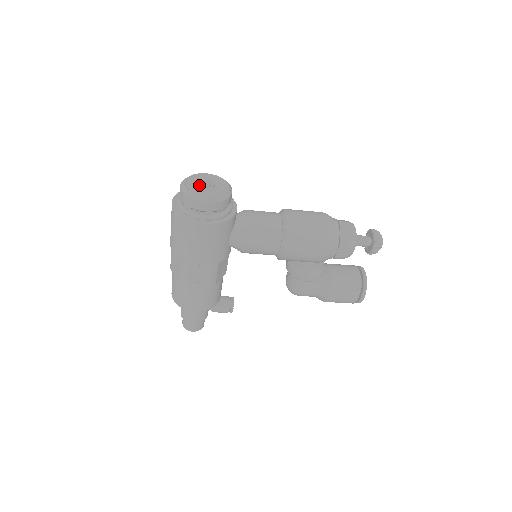
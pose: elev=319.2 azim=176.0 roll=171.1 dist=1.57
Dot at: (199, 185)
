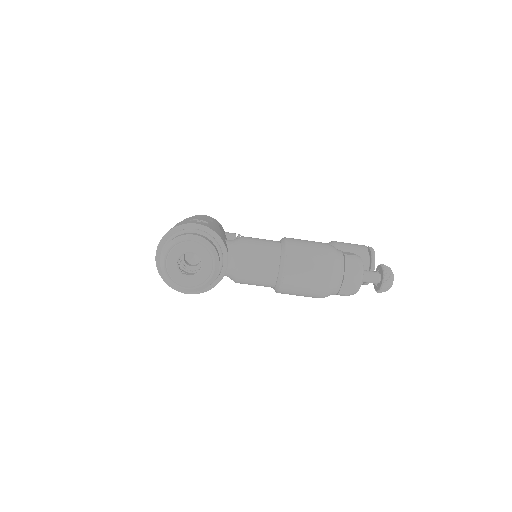
Dot at: occluded
